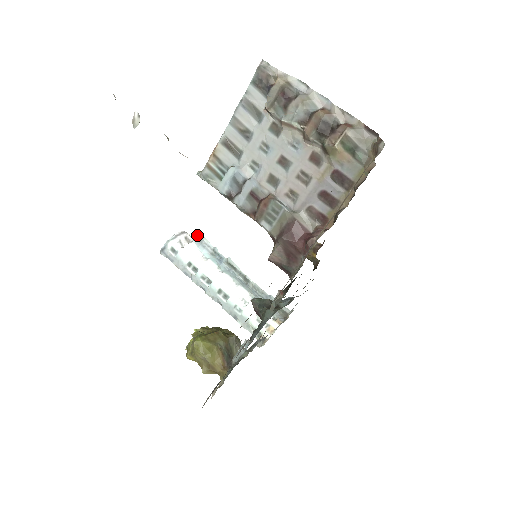
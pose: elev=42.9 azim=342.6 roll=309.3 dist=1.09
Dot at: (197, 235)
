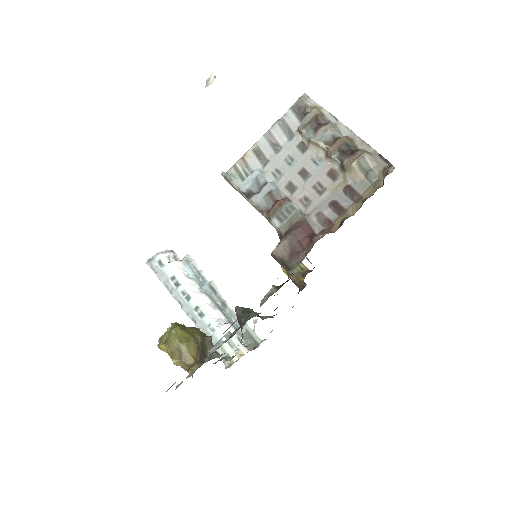
Dot at: (186, 256)
